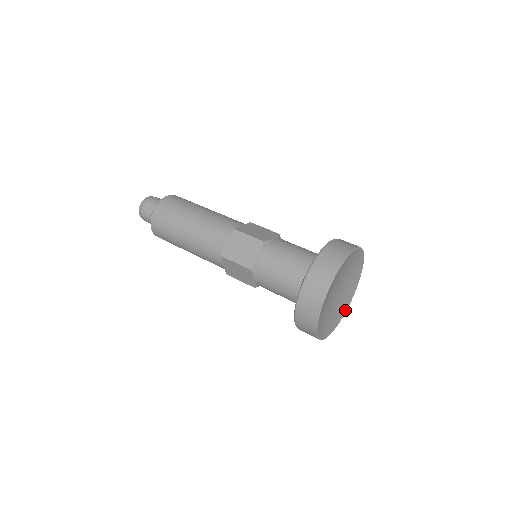
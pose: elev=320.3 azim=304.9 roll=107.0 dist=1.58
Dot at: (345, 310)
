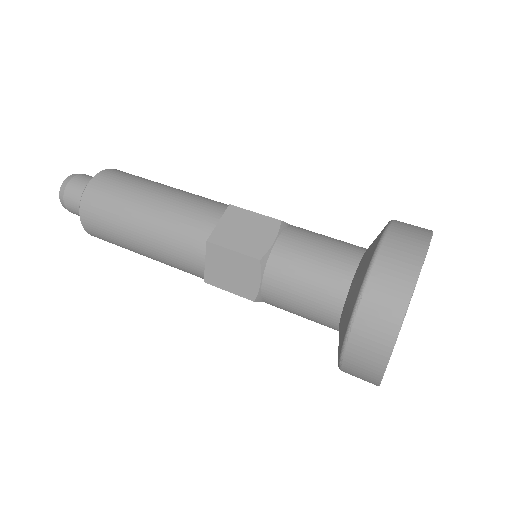
Dot at: occluded
